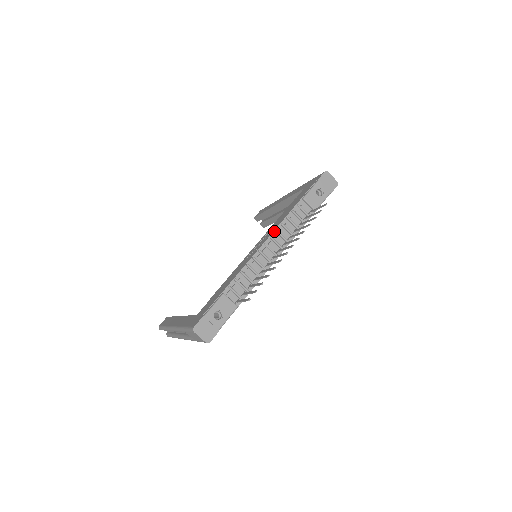
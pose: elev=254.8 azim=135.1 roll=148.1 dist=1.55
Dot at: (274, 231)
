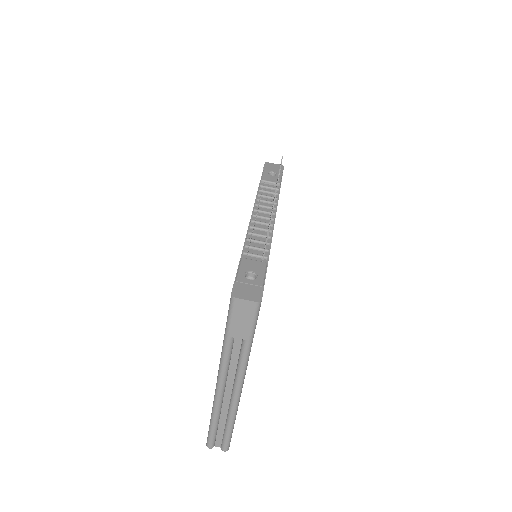
Dot at: (254, 206)
